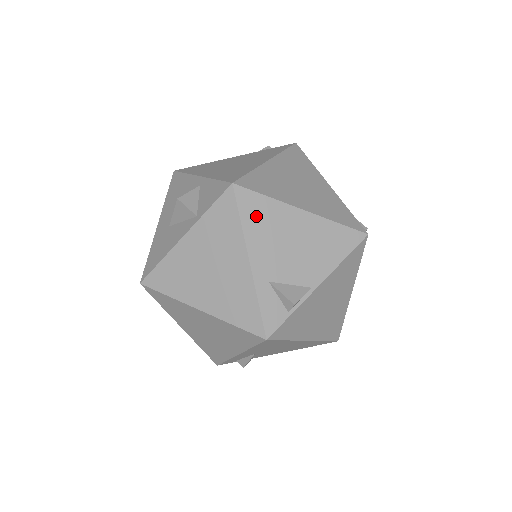
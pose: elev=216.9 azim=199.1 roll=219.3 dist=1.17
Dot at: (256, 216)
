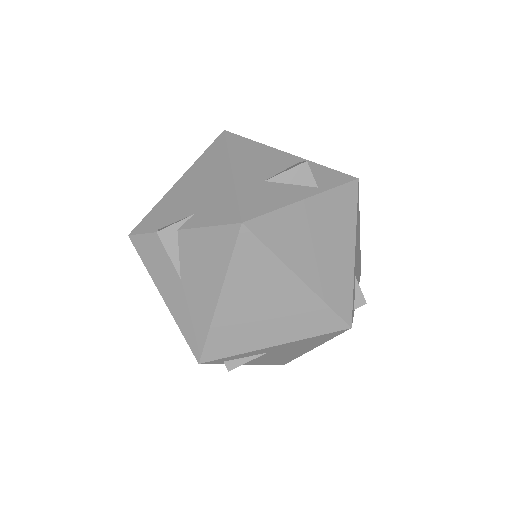
Dot at: occluded
